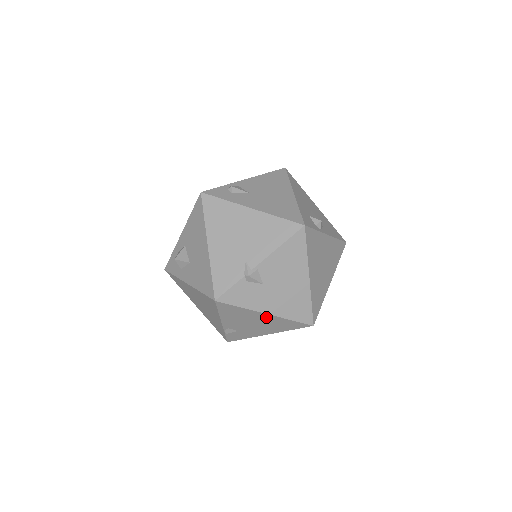
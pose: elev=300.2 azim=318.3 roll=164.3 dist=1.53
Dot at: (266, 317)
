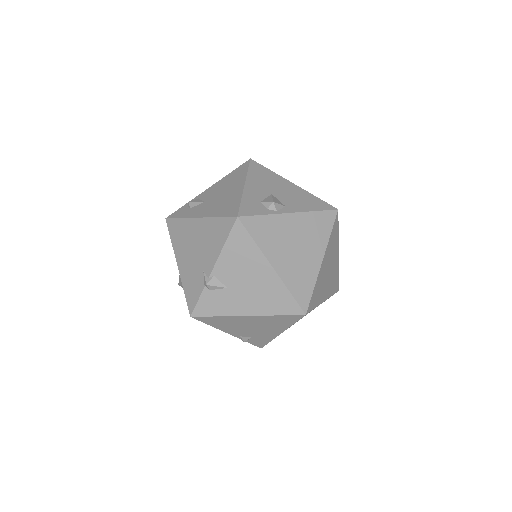
Dot at: (252, 319)
